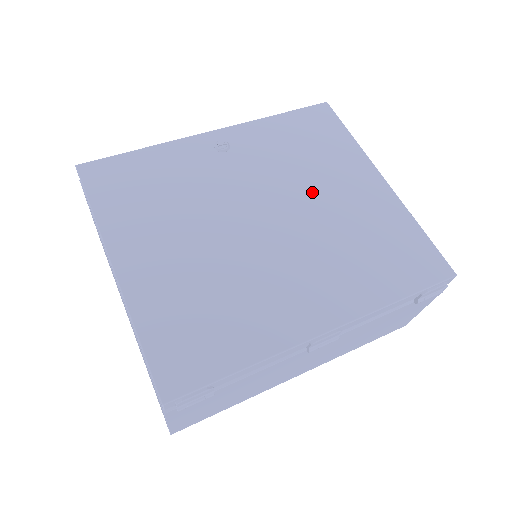
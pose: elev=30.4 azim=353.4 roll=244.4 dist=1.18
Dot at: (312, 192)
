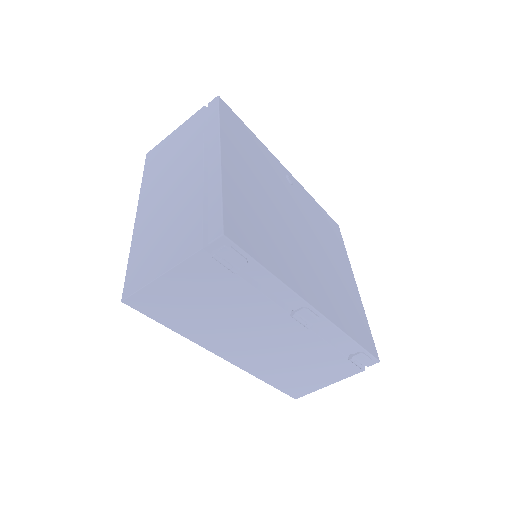
Dot at: (324, 248)
